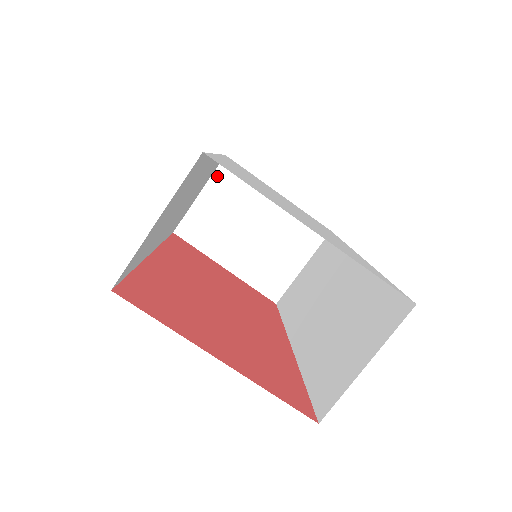
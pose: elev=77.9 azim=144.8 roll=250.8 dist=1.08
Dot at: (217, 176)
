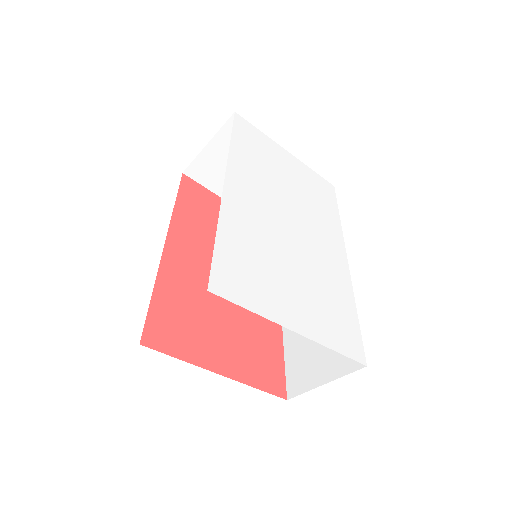
Dot at: (226, 130)
